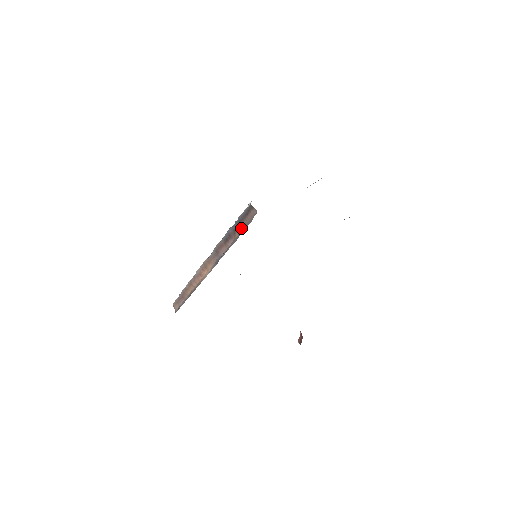
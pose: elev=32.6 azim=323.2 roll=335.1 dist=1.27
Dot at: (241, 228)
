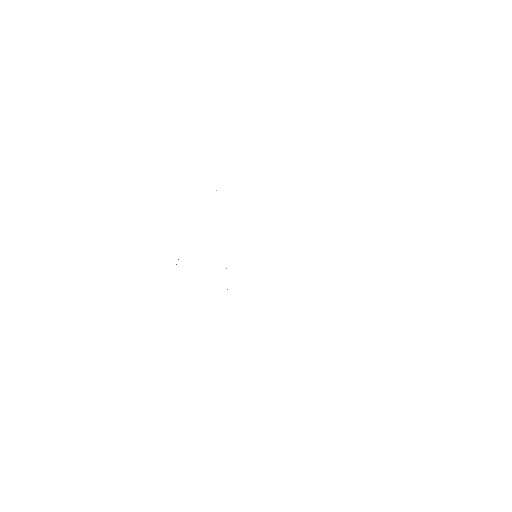
Dot at: occluded
